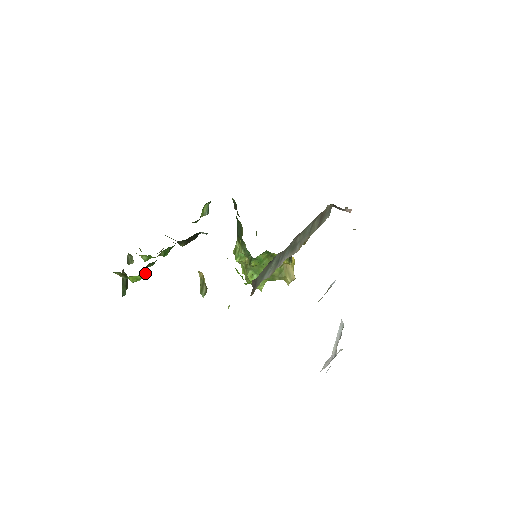
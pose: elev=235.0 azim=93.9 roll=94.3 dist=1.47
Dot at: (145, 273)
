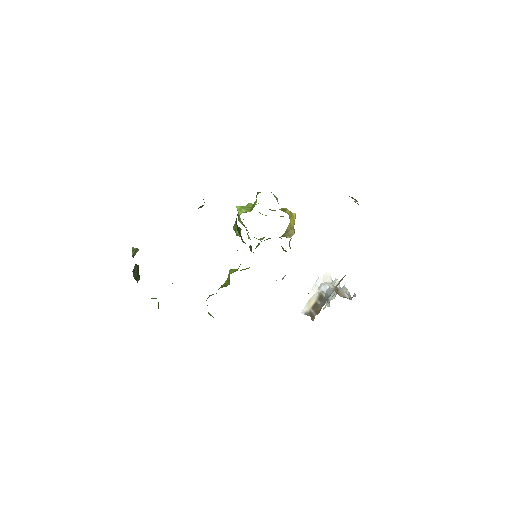
Dot at: (158, 307)
